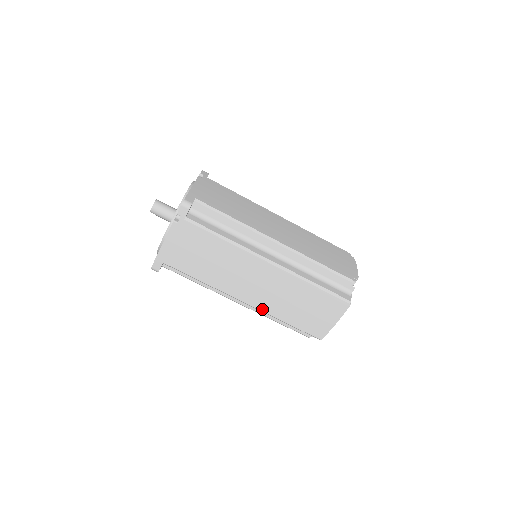
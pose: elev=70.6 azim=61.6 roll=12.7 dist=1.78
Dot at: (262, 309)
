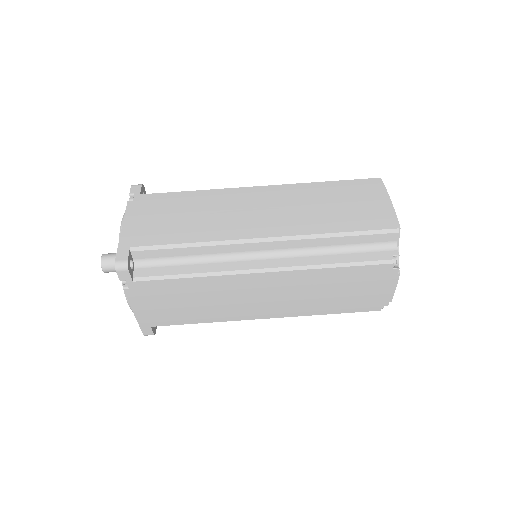
Dot at: (293, 233)
